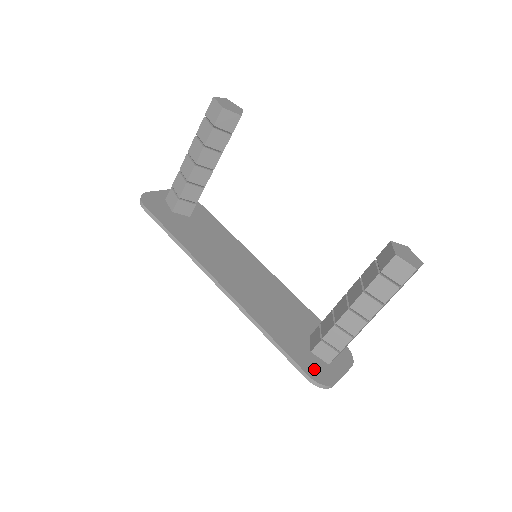
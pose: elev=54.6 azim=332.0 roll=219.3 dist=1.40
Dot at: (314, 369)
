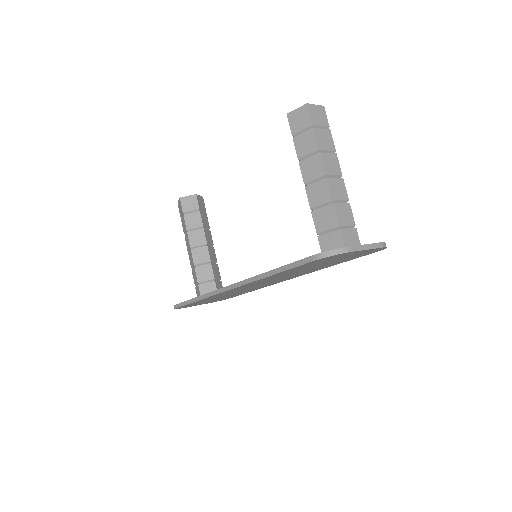
Dot at: occluded
